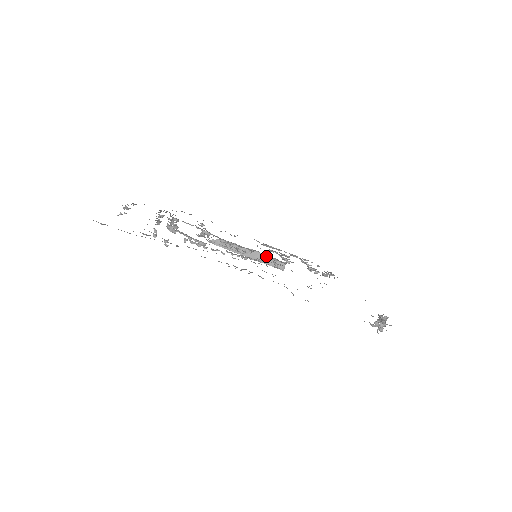
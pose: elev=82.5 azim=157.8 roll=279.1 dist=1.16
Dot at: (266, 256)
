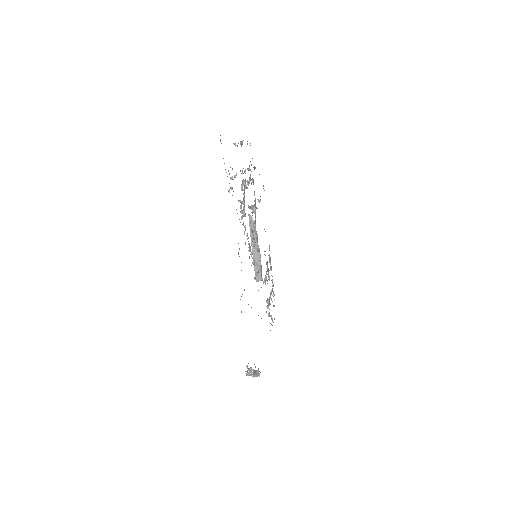
Dot at: (260, 263)
